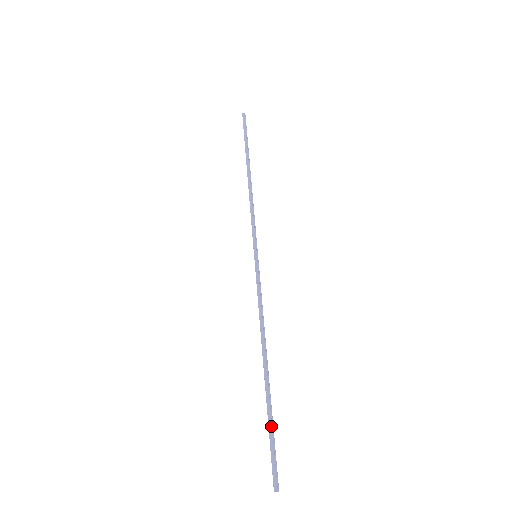
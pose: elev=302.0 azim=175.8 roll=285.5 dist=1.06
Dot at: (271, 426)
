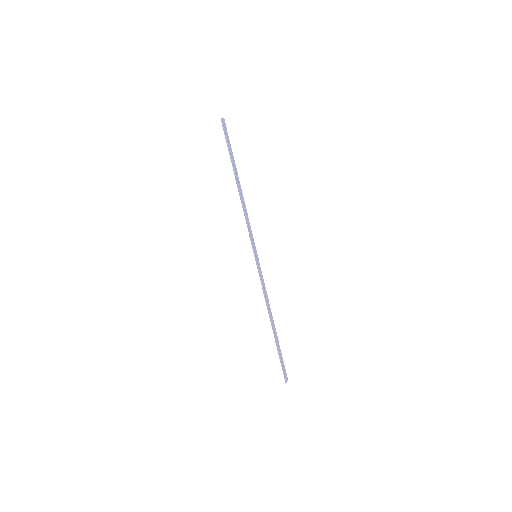
Dot at: (280, 356)
